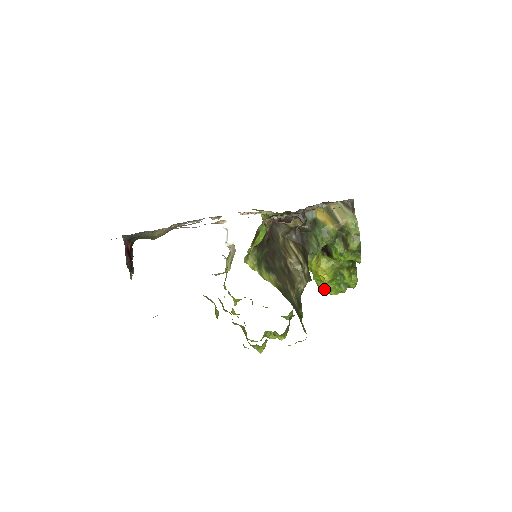
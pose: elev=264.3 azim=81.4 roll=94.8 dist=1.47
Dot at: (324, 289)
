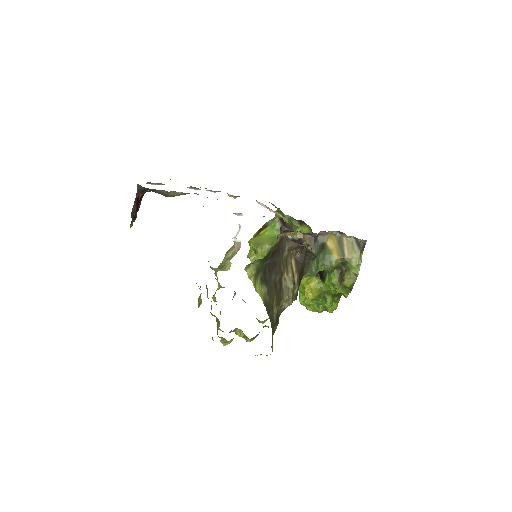
Dot at: (303, 302)
